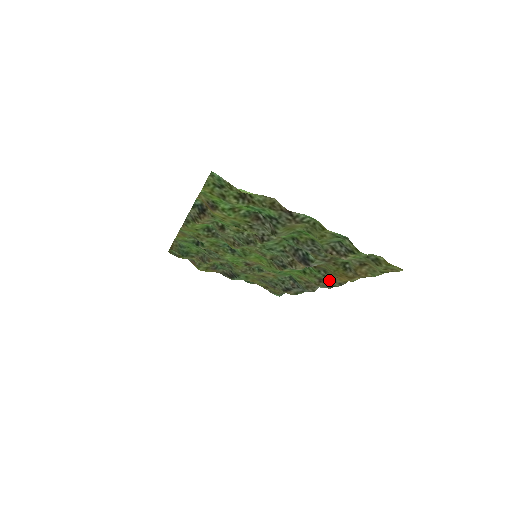
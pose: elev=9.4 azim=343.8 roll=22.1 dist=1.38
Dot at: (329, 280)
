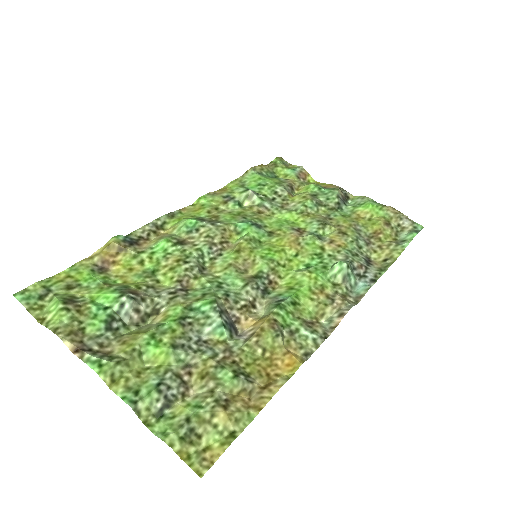
Dot at: (302, 338)
